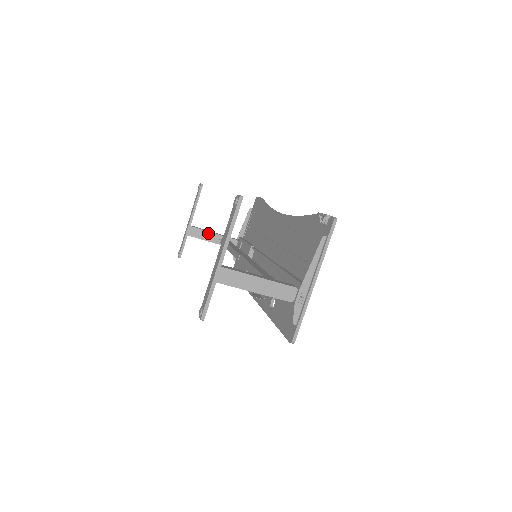
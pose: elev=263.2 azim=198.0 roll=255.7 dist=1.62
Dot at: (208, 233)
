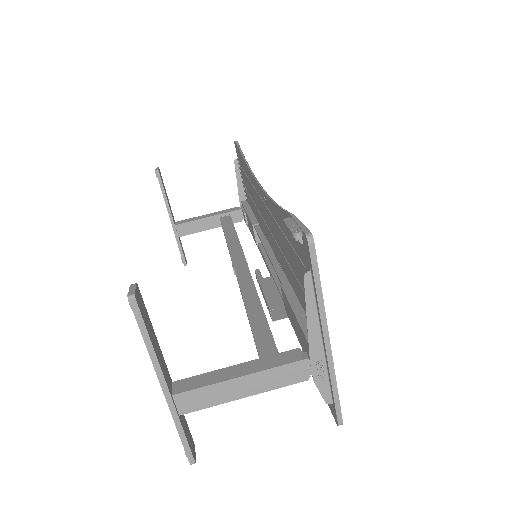
Dot at: (200, 221)
